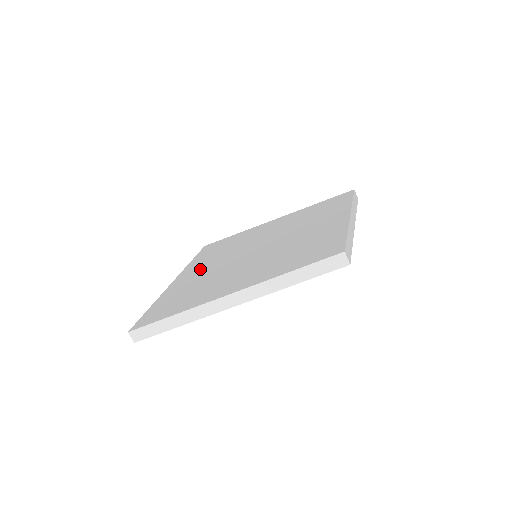
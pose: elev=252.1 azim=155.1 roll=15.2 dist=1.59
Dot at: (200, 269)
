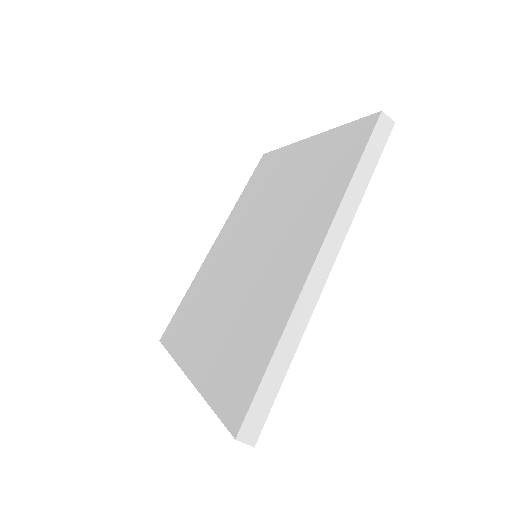
Dot at: (205, 331)
